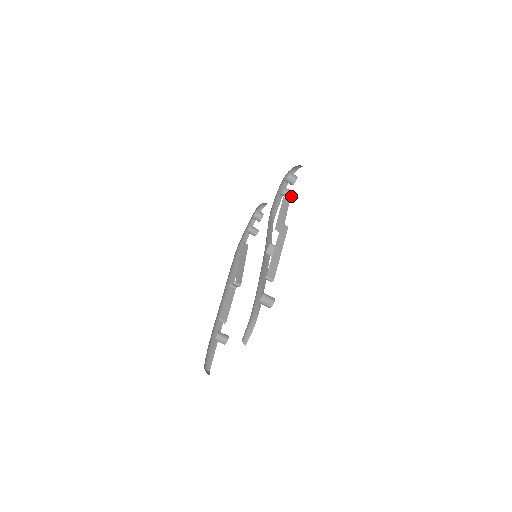
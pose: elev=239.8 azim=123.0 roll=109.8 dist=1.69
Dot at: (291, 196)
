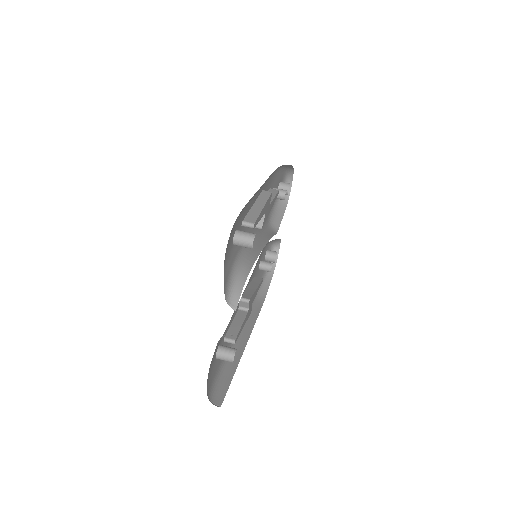
Dot at: (284, 193)
